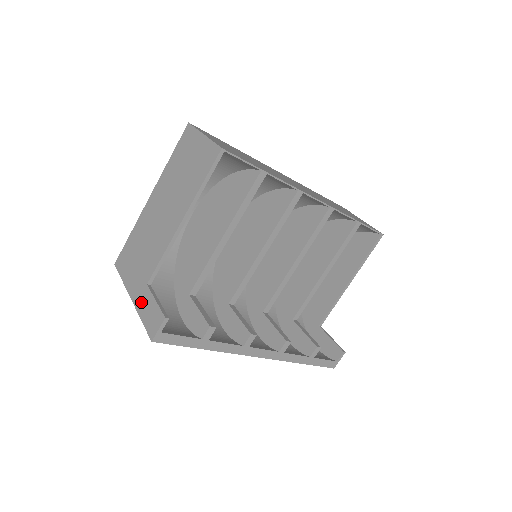
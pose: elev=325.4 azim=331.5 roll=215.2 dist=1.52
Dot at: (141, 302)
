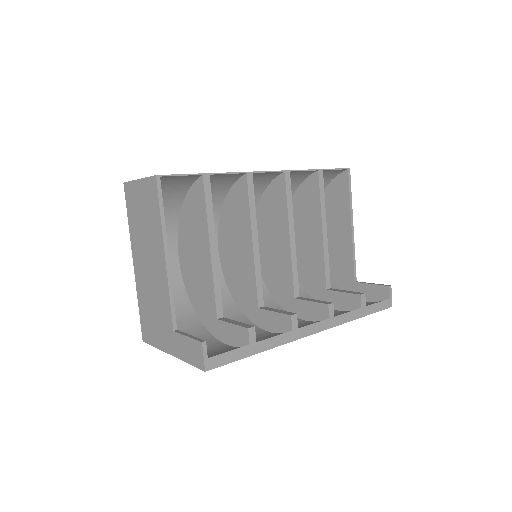
Dot at: (178, 349)
